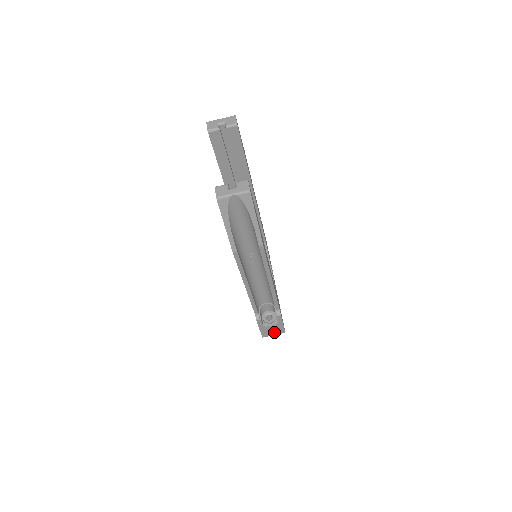
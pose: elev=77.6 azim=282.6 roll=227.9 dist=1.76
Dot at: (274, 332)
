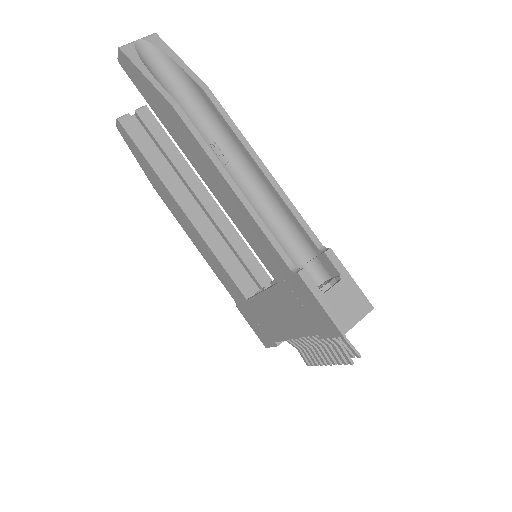
Dot at: (353, 311)
